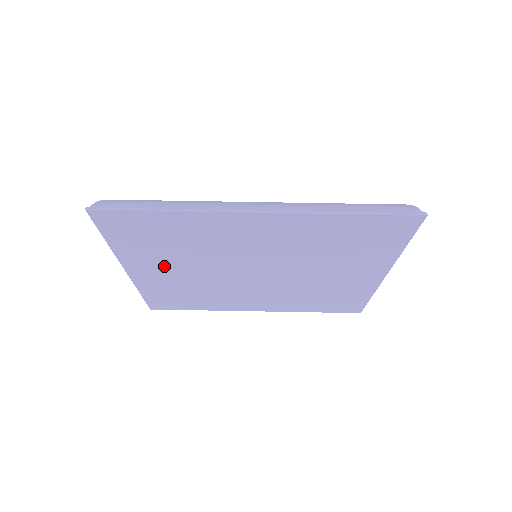
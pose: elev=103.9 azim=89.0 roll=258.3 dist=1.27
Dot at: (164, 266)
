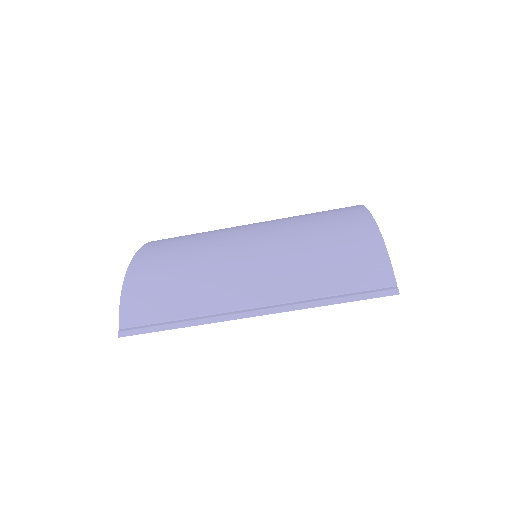
Dot at: occluded
